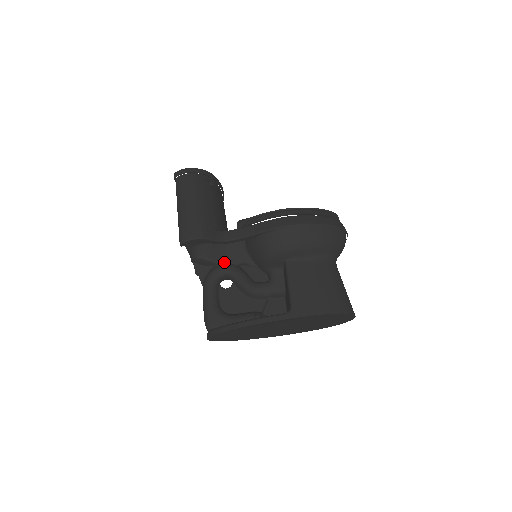
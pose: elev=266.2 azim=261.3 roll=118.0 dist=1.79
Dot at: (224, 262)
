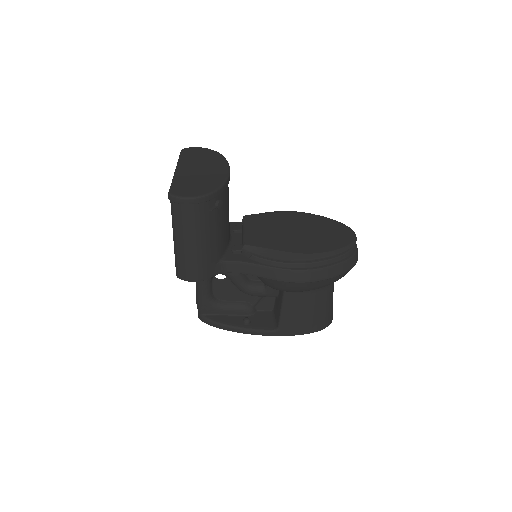
Dot at: occluded
